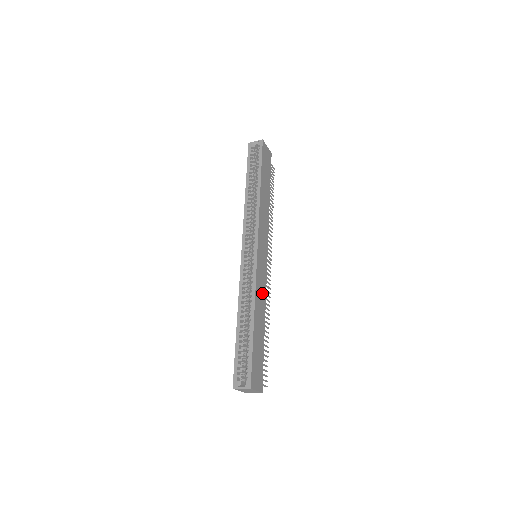
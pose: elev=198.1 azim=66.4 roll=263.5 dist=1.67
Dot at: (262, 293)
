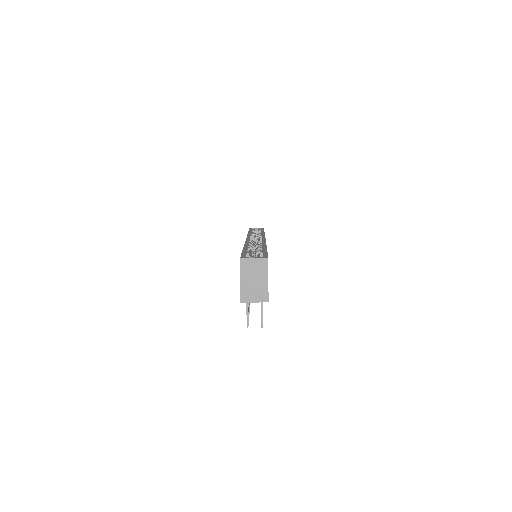
Dot at: occluded
